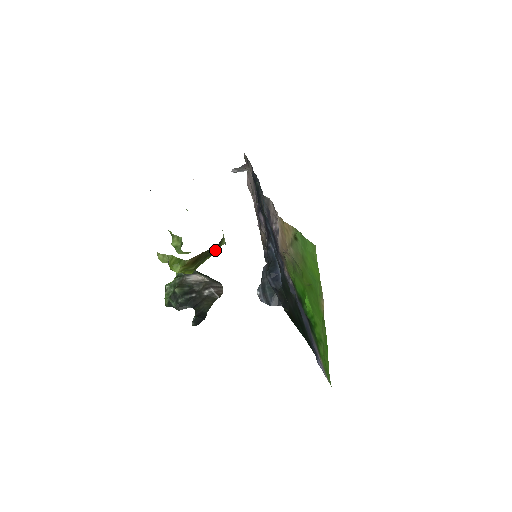
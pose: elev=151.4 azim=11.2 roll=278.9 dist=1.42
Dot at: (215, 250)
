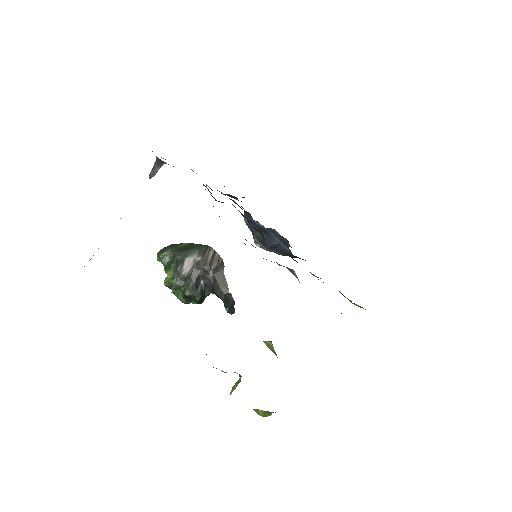
Dot at: occluded
